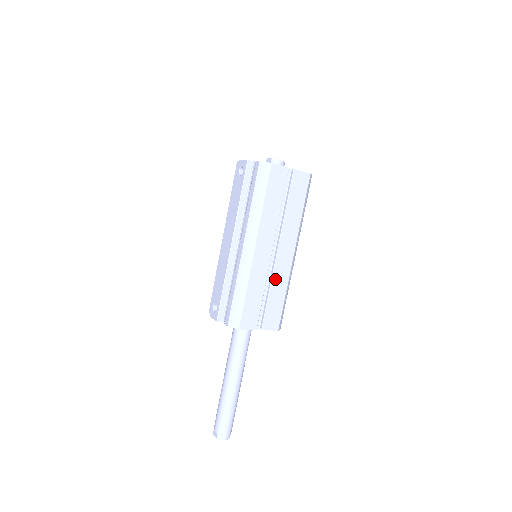
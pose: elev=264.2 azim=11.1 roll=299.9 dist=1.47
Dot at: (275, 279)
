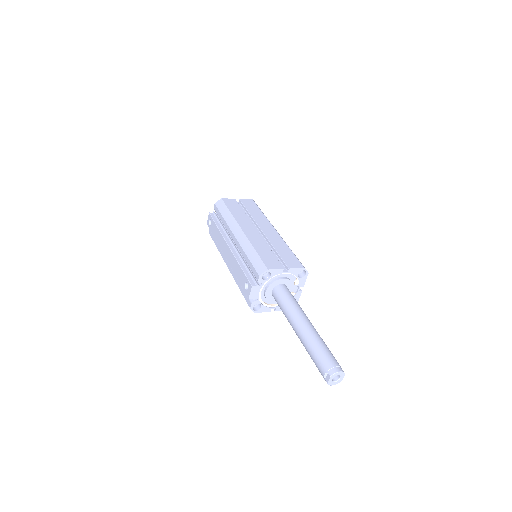
Dot at: (273, 242)
